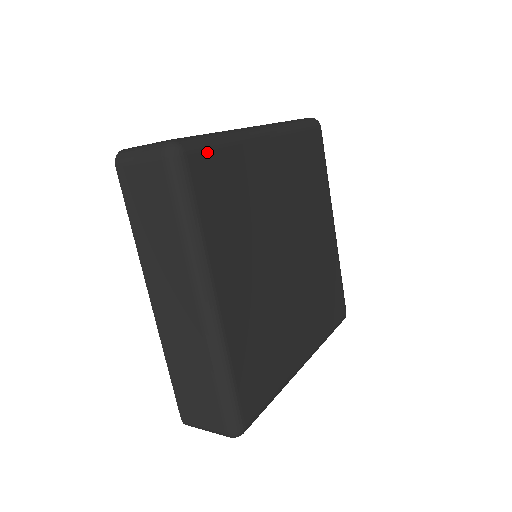
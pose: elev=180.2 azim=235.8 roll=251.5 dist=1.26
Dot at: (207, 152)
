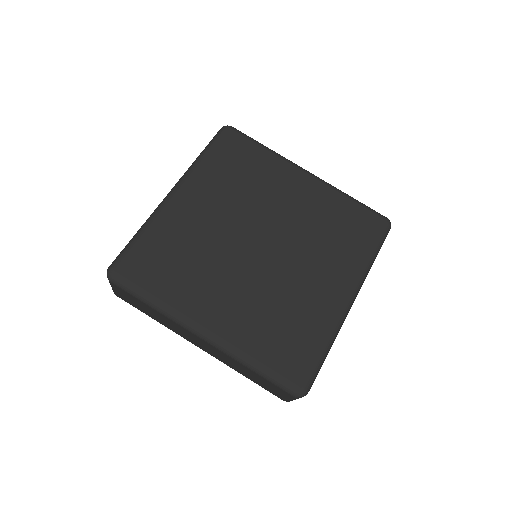
Dot at: (131, 253)
